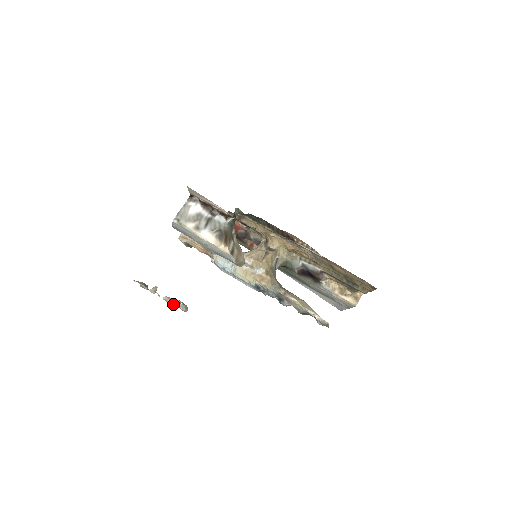
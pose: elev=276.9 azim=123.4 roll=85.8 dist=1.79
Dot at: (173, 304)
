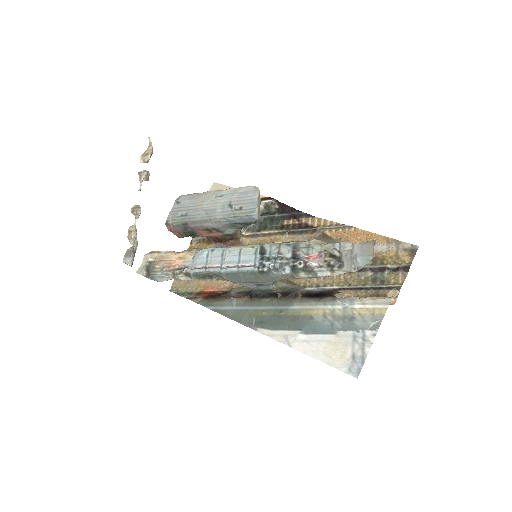
Dot at: (133, 227)
